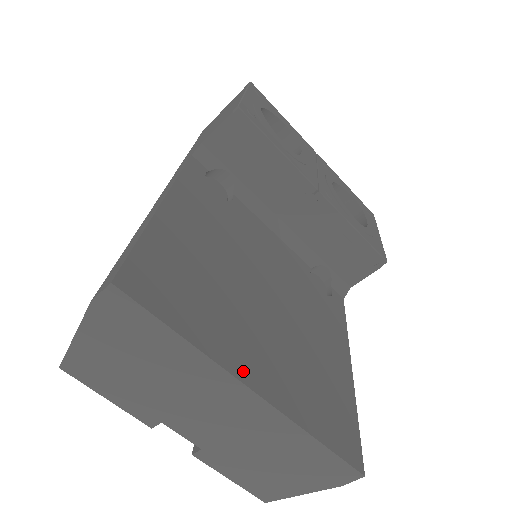
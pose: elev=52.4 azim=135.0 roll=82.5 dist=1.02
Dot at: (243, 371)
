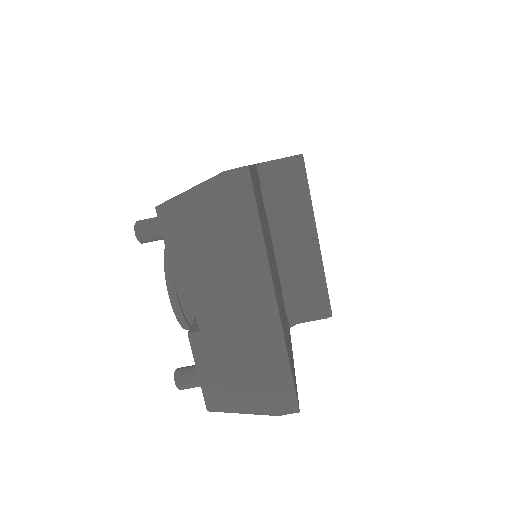
Dot at: (273, 281)
